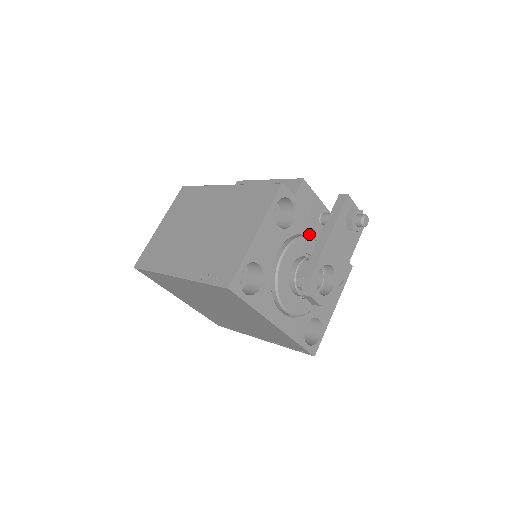
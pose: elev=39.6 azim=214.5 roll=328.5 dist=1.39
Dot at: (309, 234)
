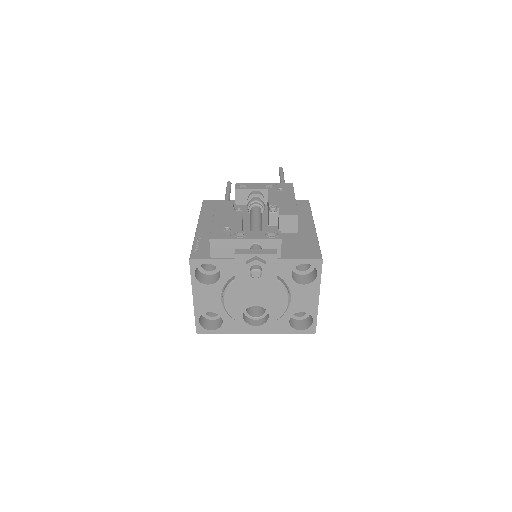
Dot at: occluded
